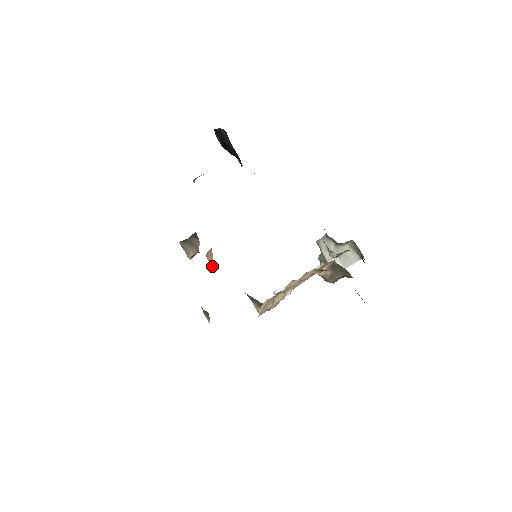
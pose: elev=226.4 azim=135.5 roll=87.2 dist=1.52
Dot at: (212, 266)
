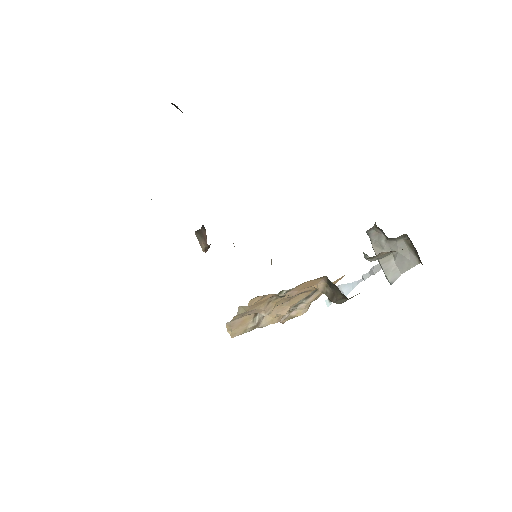
Dot at: occluded
